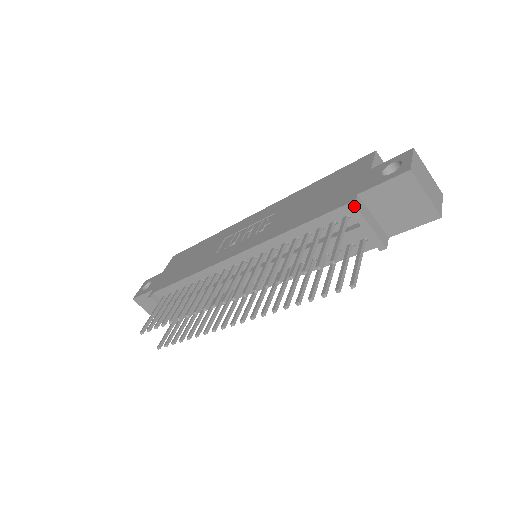
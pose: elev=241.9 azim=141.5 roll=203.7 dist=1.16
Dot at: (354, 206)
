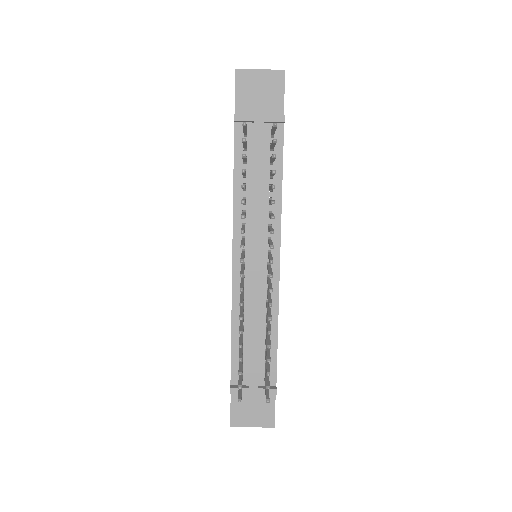
Dot at: (235, 115)
